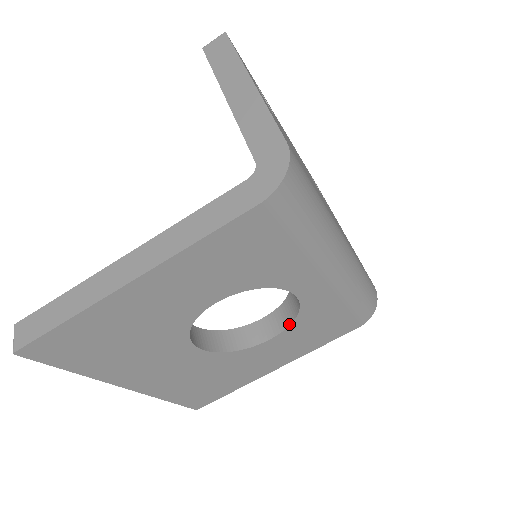
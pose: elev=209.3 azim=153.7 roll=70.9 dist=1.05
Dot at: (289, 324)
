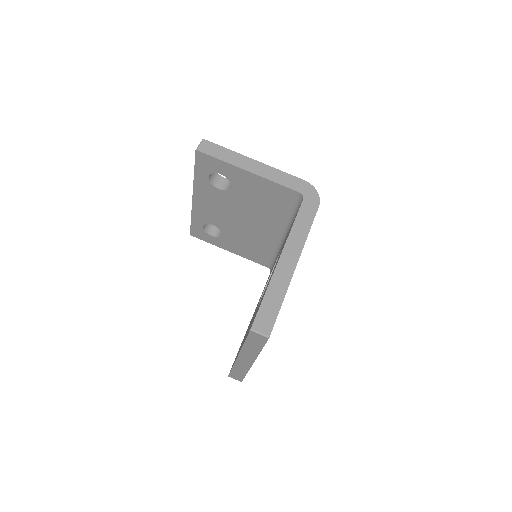
Dot at: occluded
